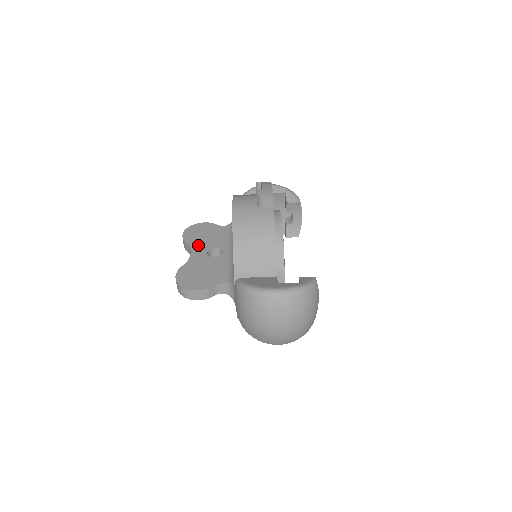
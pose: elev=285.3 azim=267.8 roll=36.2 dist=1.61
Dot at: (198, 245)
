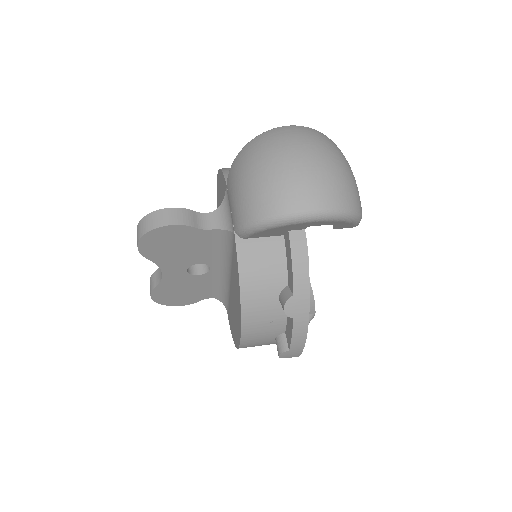
Dot at: occluded
